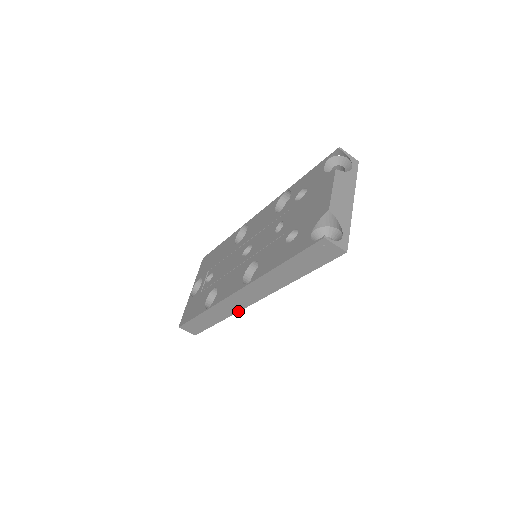
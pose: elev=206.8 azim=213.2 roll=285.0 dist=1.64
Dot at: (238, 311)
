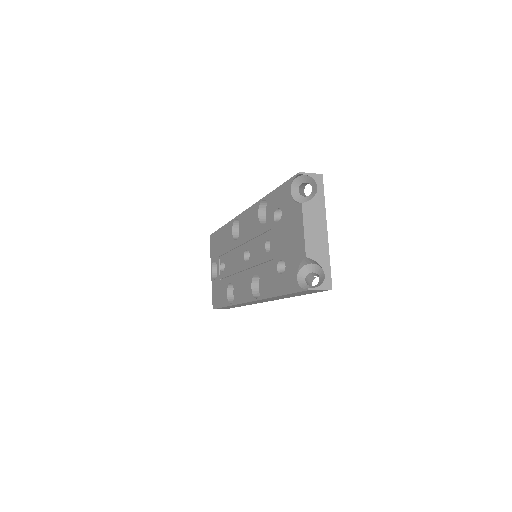
Dot at: occluded
